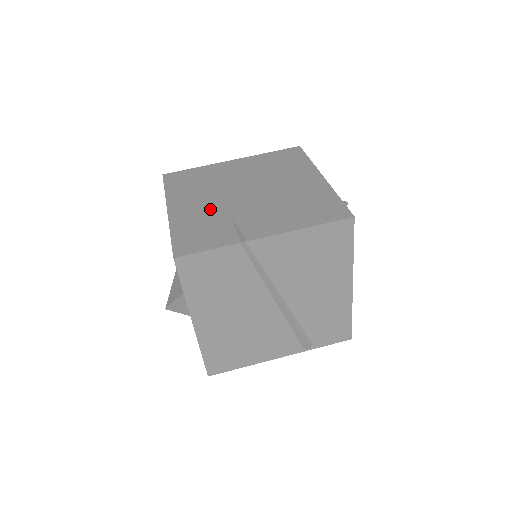
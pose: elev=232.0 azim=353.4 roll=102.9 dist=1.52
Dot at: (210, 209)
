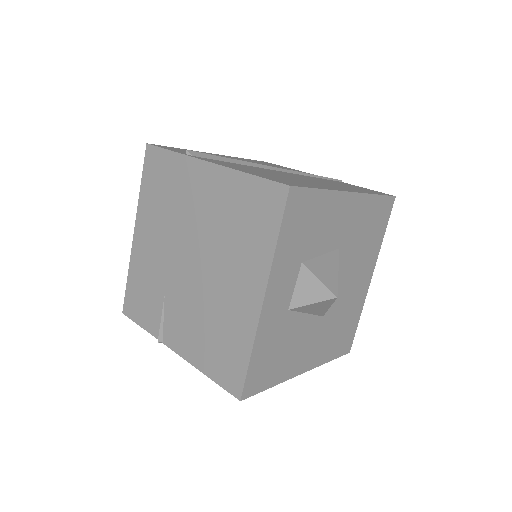
Dot at: (157, 264)
